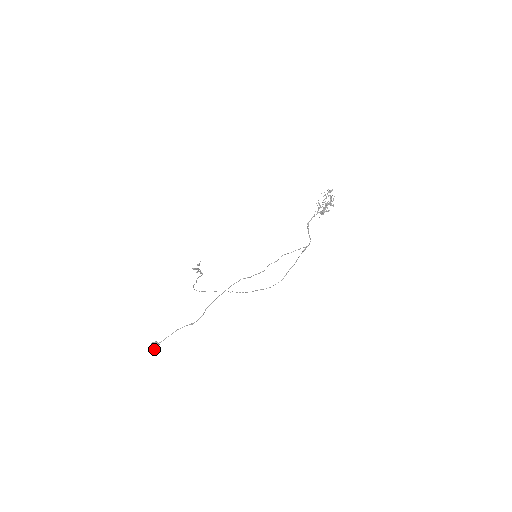
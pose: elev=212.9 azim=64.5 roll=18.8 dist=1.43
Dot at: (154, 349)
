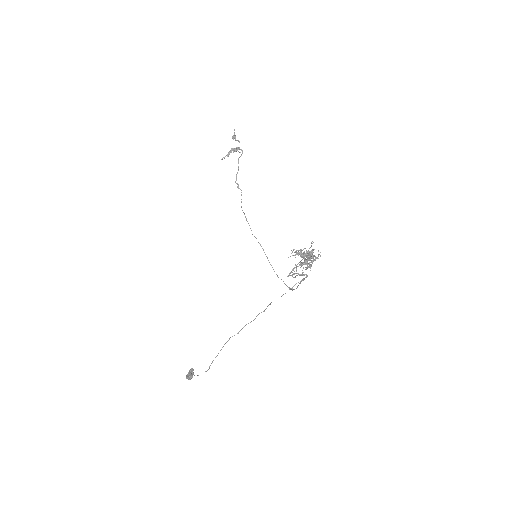
Dot at: (190, 377)
